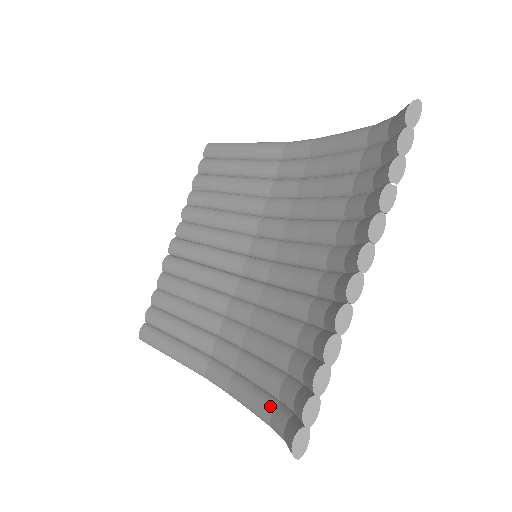
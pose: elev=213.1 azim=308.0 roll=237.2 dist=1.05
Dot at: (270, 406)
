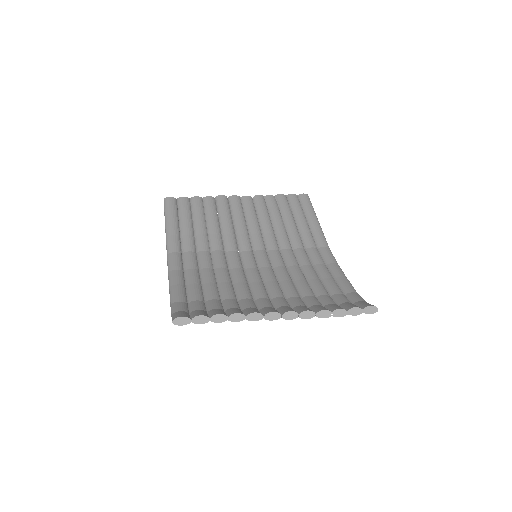
Dot at: (182, 299)
